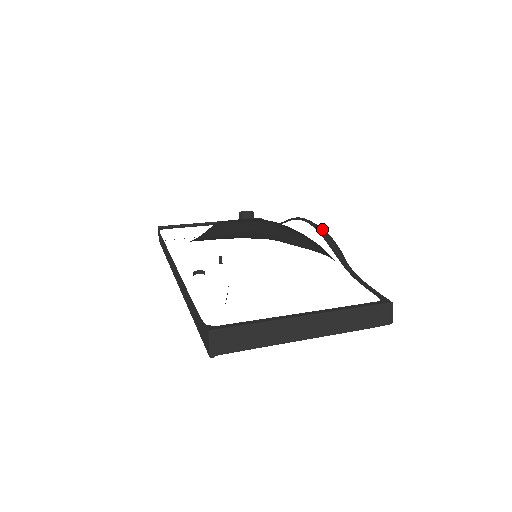
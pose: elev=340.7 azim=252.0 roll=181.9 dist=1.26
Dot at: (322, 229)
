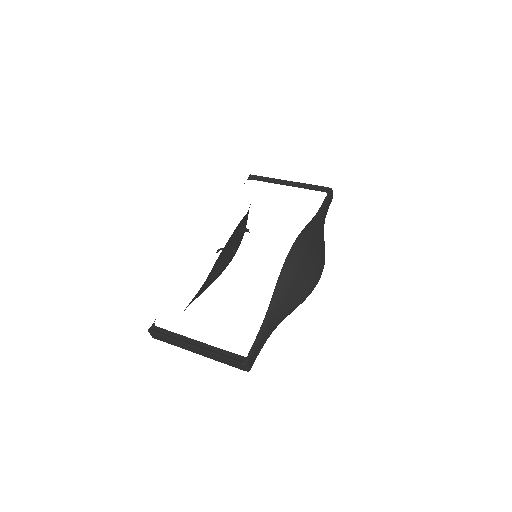
Dot at: (288, 267)
